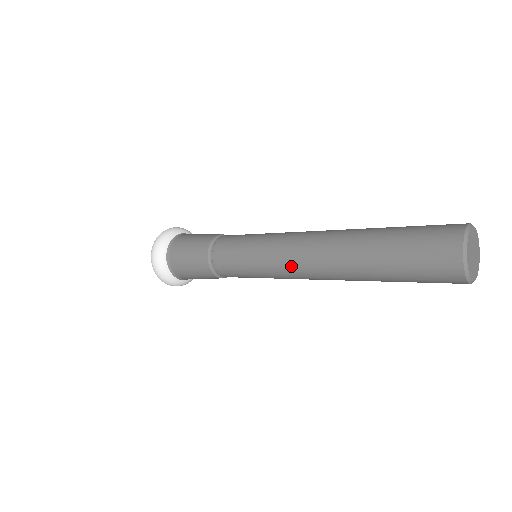
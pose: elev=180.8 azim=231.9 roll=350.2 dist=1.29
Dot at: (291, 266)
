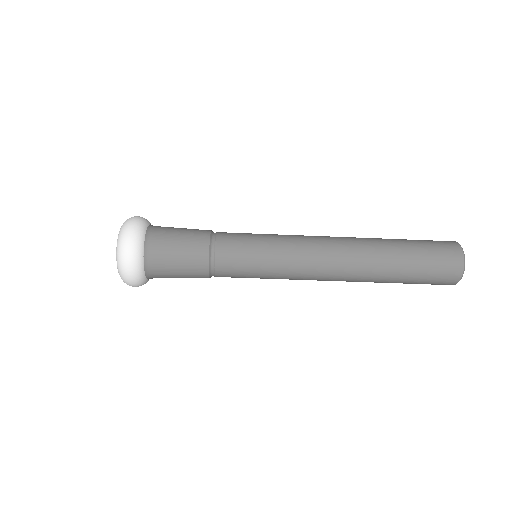
Dot at: (314, 270)
